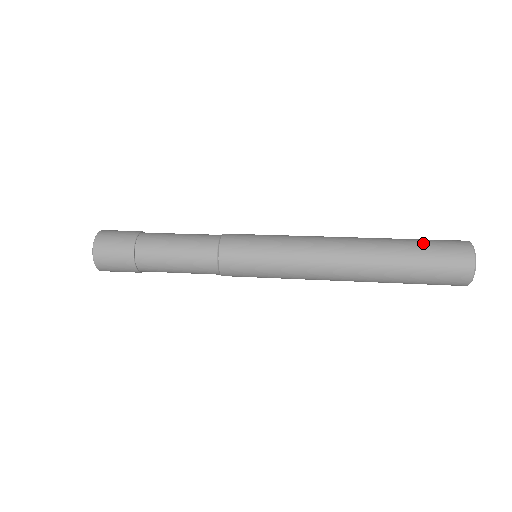
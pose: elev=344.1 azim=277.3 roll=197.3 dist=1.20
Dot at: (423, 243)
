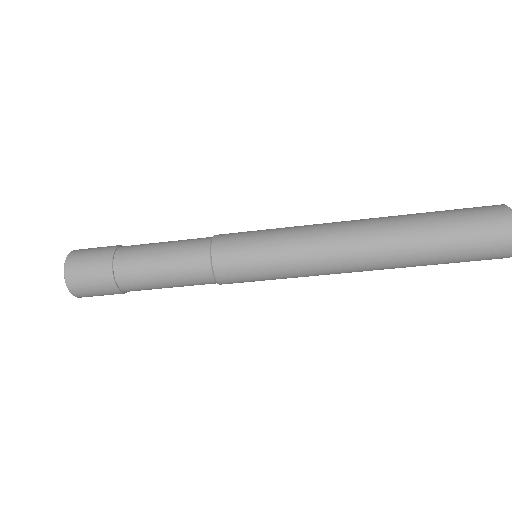
Dot at: occluded
